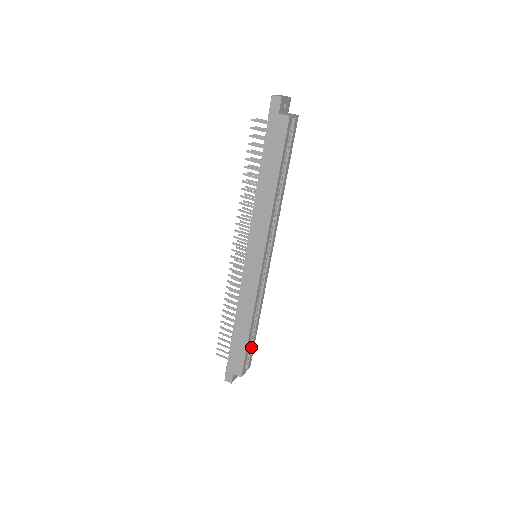
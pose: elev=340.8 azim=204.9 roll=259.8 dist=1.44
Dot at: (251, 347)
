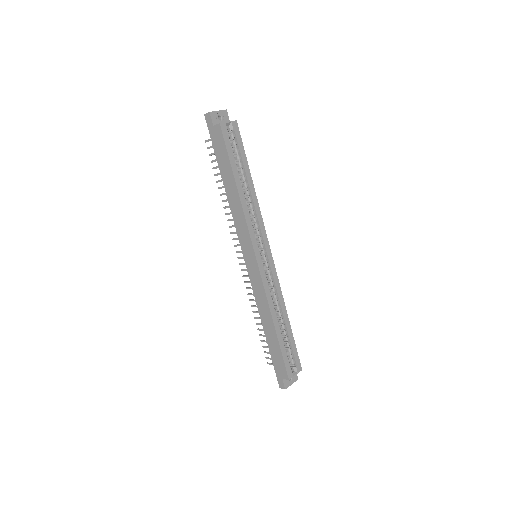
Dot at: (291, 348)
